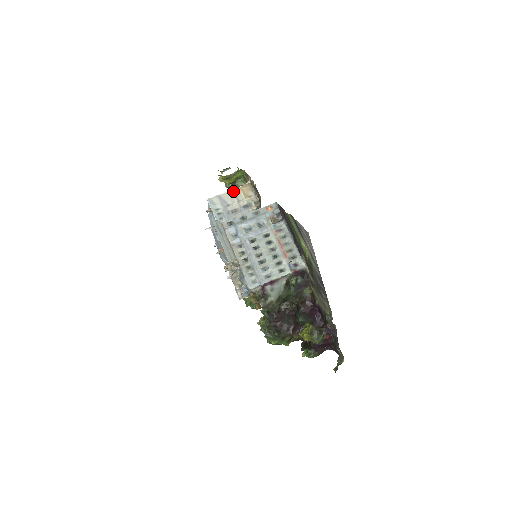
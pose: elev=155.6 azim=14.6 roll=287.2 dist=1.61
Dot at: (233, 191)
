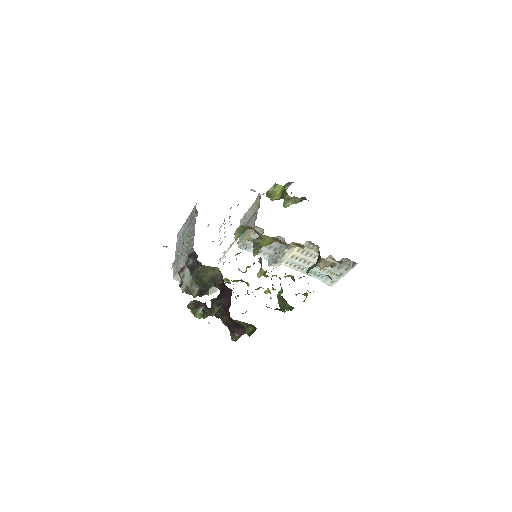
Dot at: (252, 205)
